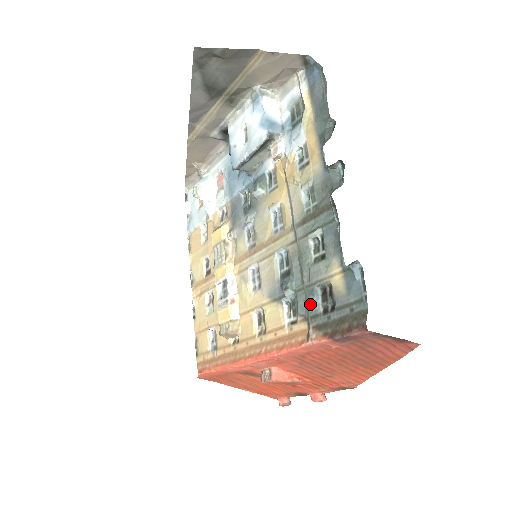
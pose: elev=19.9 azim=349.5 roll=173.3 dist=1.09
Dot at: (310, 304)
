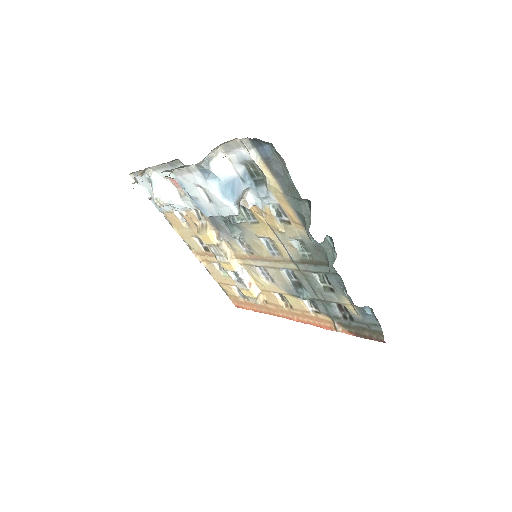
Dot at: (329, 310)
